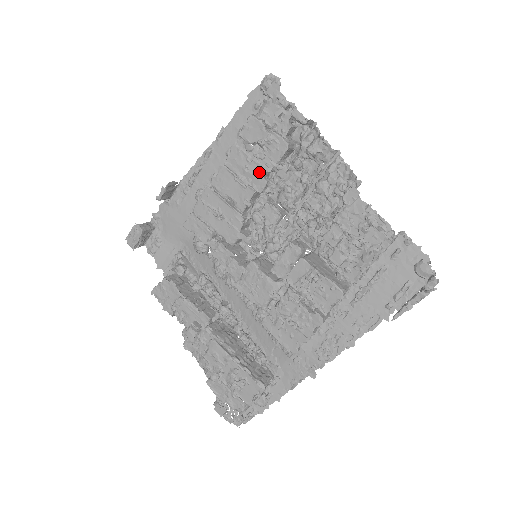
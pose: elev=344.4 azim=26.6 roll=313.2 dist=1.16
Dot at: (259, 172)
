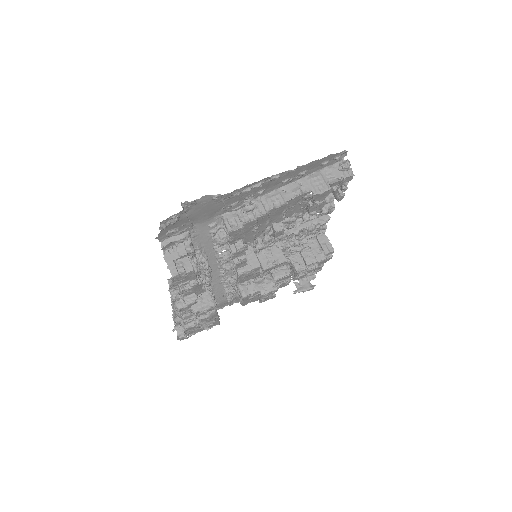
Dot at: (295, 210)
